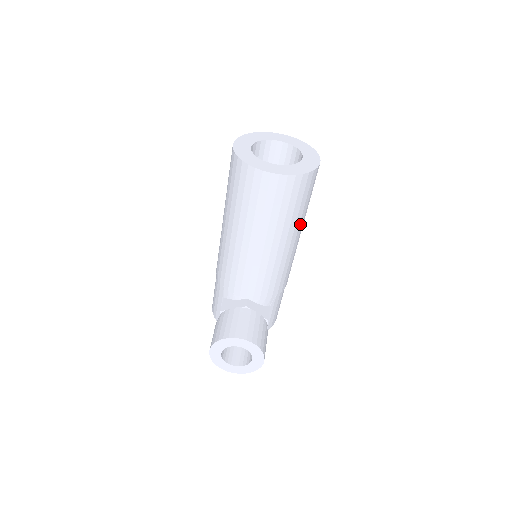
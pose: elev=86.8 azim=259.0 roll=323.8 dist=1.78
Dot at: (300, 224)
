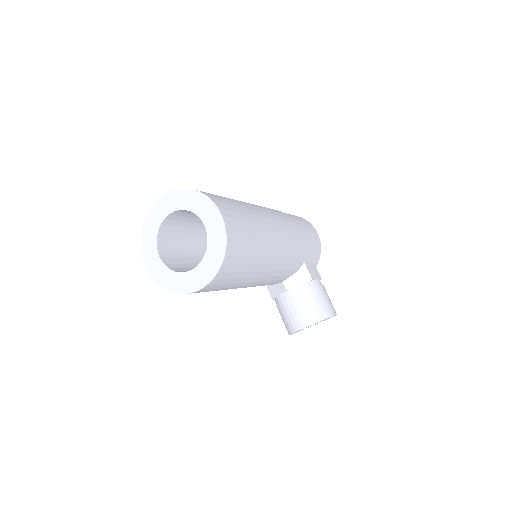
Dot at: (263, 244)
